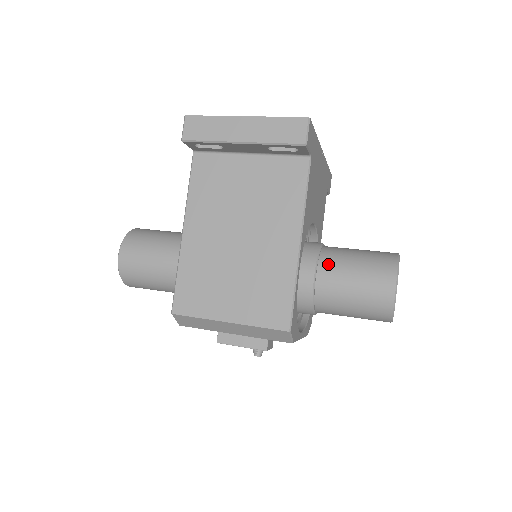
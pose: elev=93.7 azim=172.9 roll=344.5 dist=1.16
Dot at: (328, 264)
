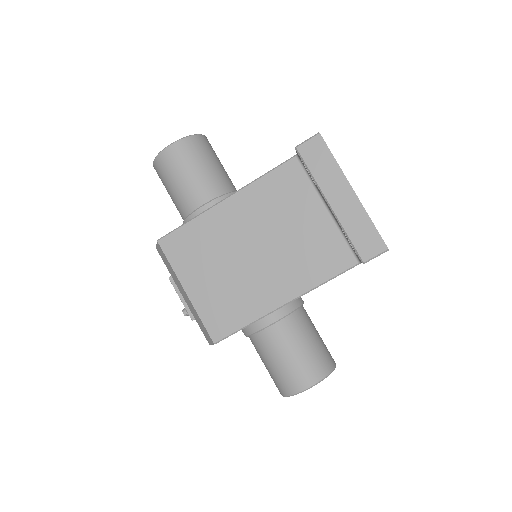
Dot at: (288, 327)
